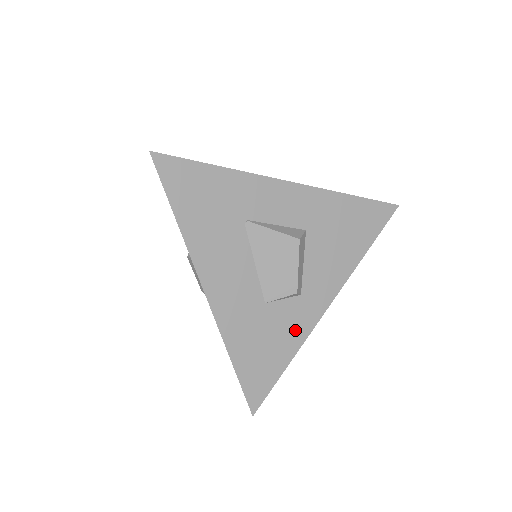
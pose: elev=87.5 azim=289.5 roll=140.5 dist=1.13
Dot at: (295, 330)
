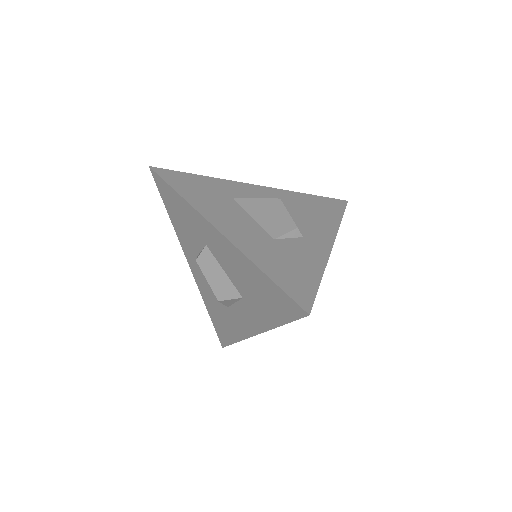
Dot at: (312, 257)
